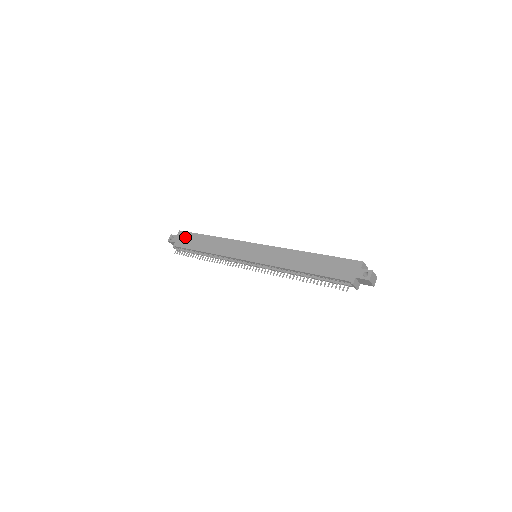
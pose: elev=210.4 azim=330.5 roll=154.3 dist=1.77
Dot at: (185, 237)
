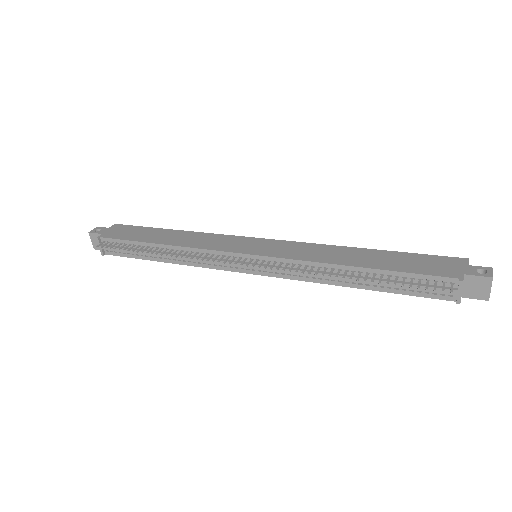
Dot at: (124, 229)
